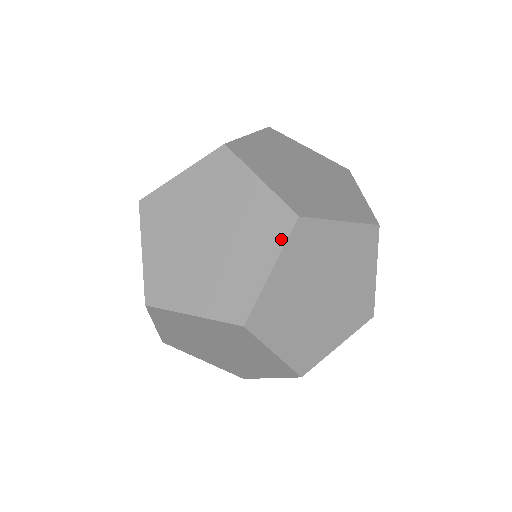
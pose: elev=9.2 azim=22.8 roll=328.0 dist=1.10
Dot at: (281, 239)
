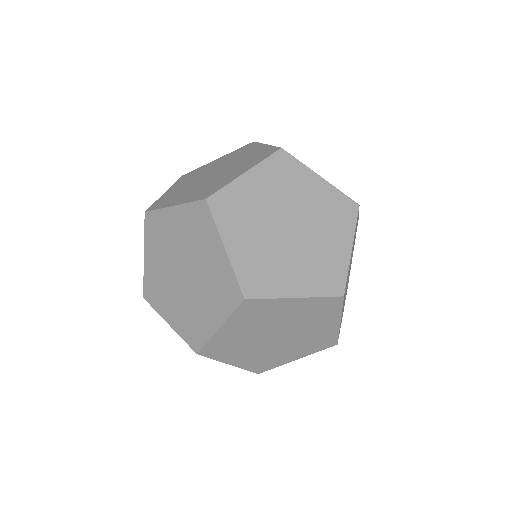
Dot at: (352, 223)
